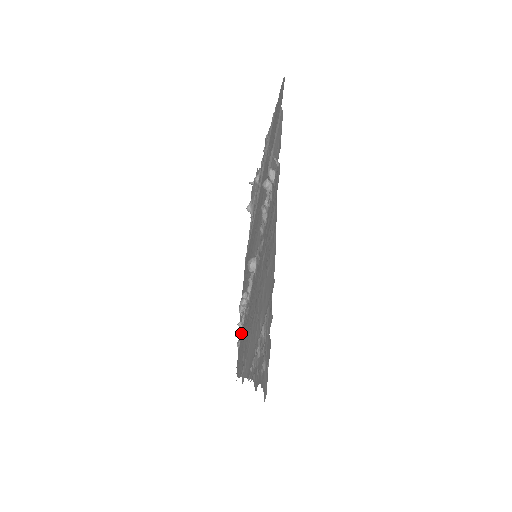
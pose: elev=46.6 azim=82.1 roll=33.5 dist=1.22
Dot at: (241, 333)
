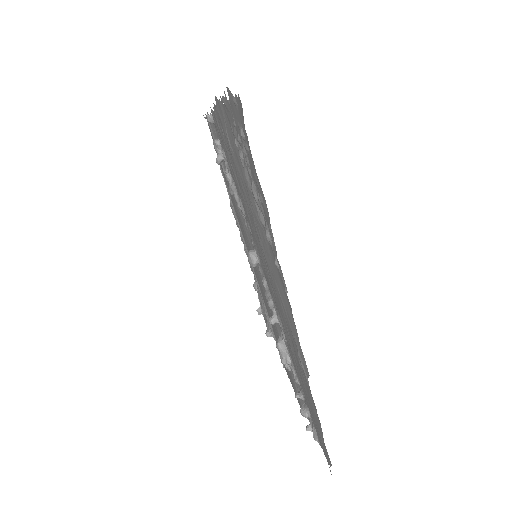
Dot at: (305, 404)
